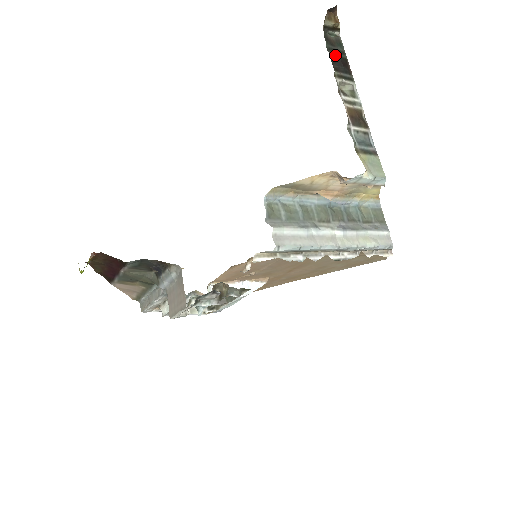
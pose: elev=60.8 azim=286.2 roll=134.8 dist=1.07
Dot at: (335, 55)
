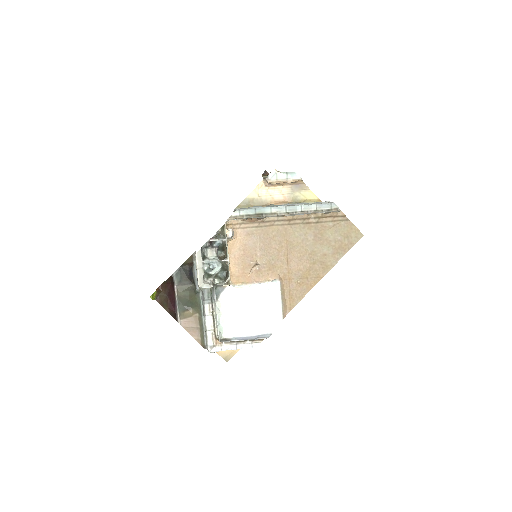
Dot at: occluded
